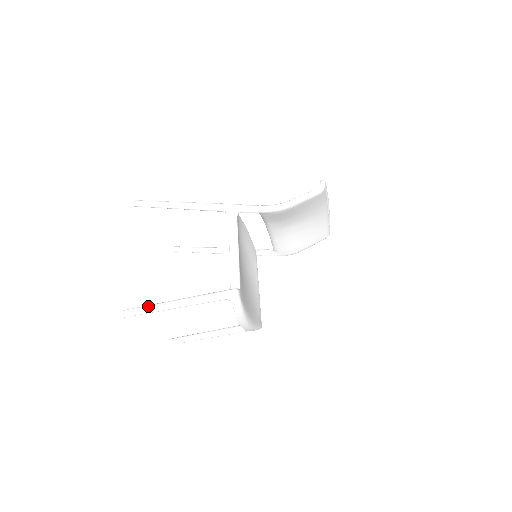
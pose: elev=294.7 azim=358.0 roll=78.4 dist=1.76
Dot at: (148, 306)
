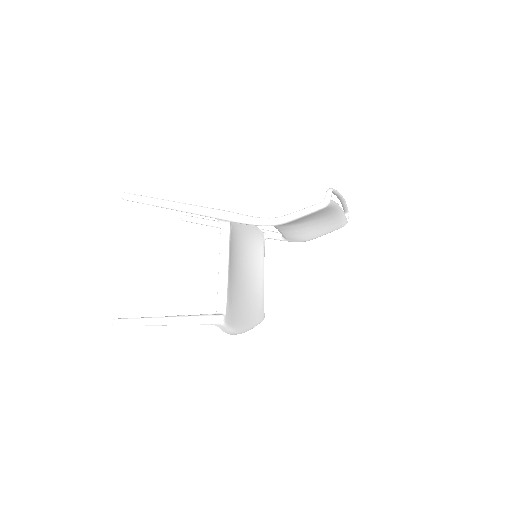
Dot at: (135, 320)
